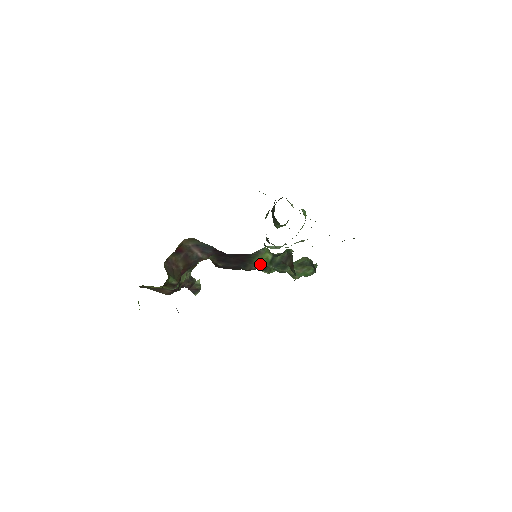
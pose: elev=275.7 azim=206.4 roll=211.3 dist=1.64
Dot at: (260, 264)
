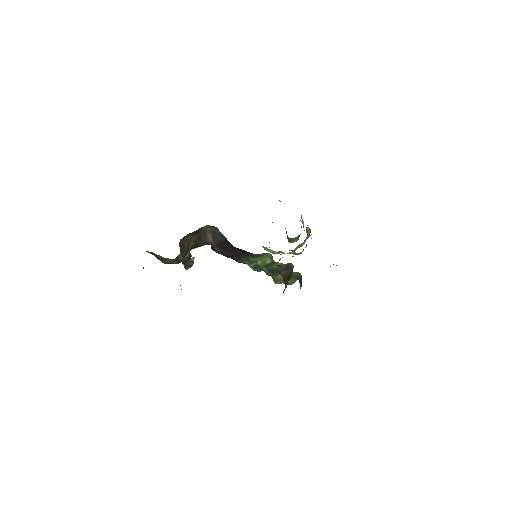
Dot at: (253, 262)
